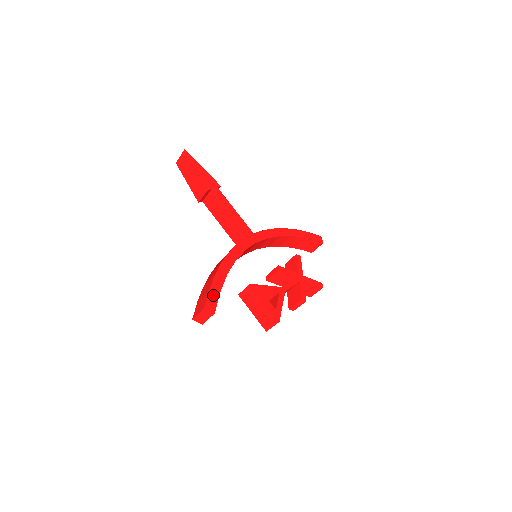
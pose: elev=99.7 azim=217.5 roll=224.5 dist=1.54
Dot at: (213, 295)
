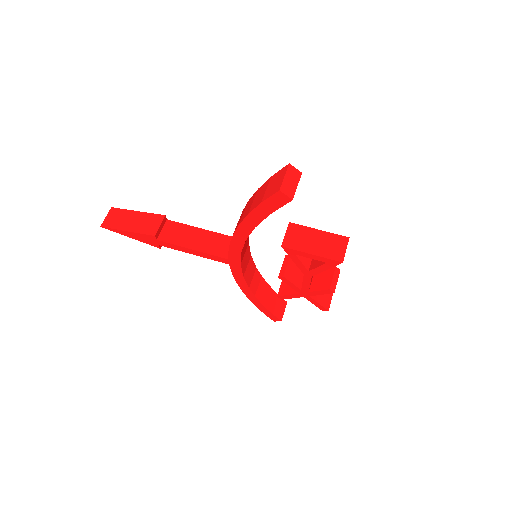
Dot at: occluded
